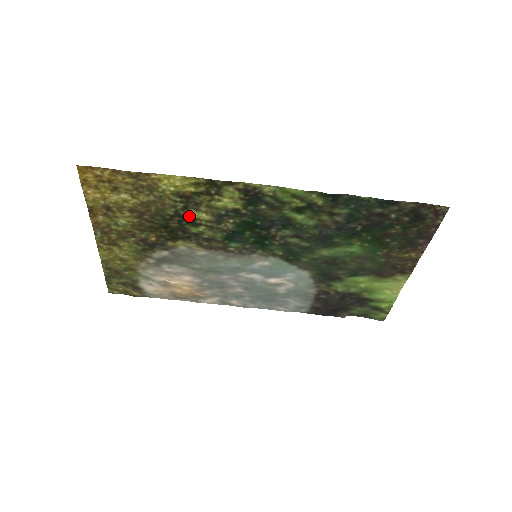
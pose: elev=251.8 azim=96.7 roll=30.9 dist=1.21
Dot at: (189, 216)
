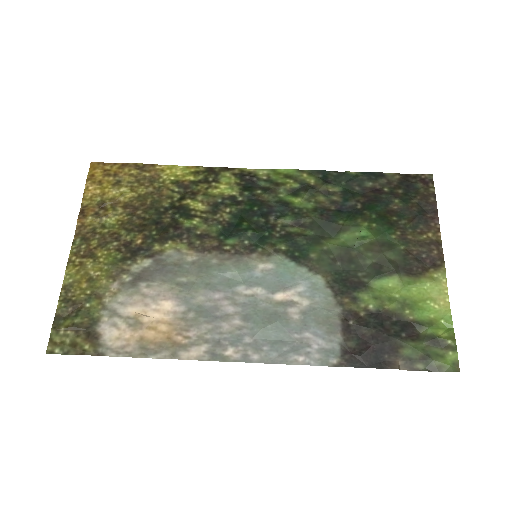
Dot at: (184, 207)
